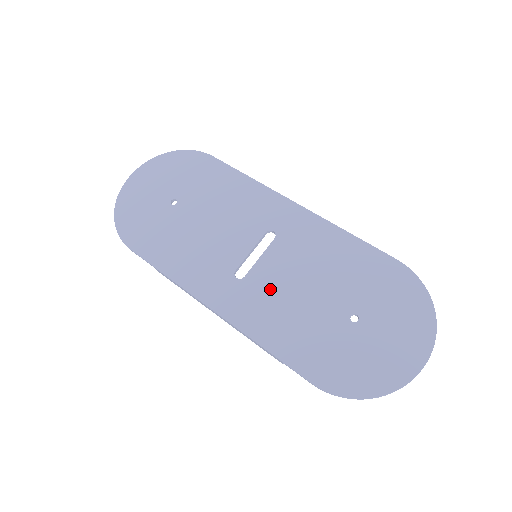
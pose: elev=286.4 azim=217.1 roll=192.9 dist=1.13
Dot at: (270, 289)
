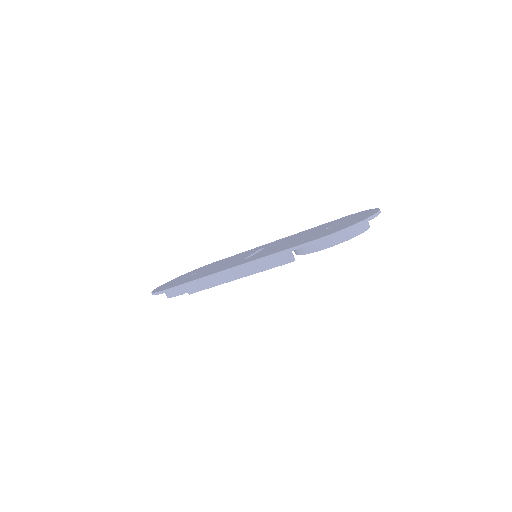
Dot at: occluded
